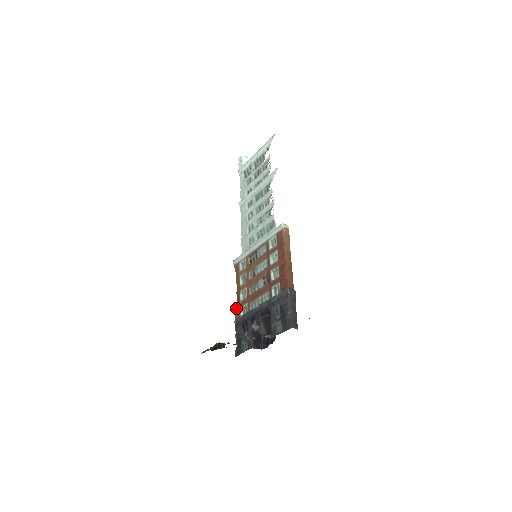
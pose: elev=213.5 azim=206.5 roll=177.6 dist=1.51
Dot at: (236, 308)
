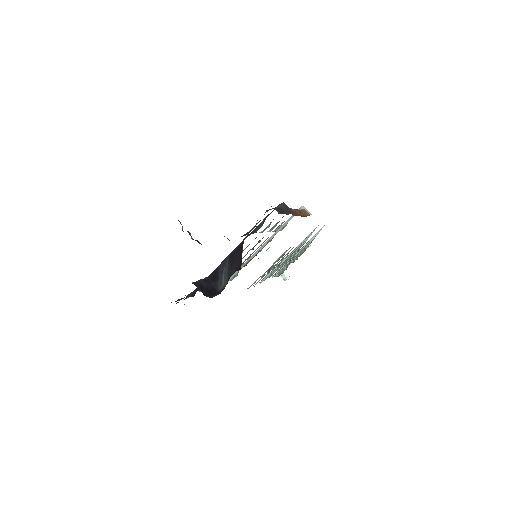
Dot at: occluded
